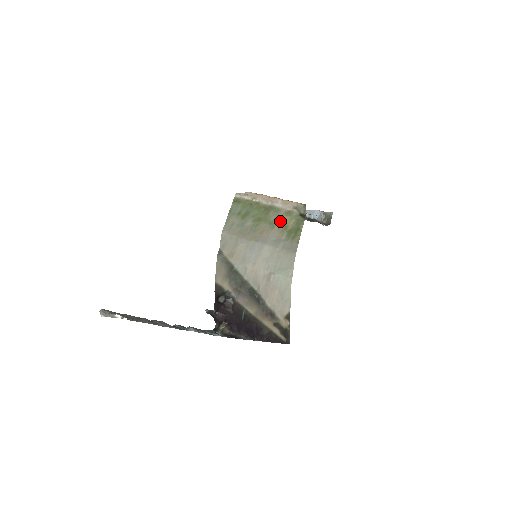
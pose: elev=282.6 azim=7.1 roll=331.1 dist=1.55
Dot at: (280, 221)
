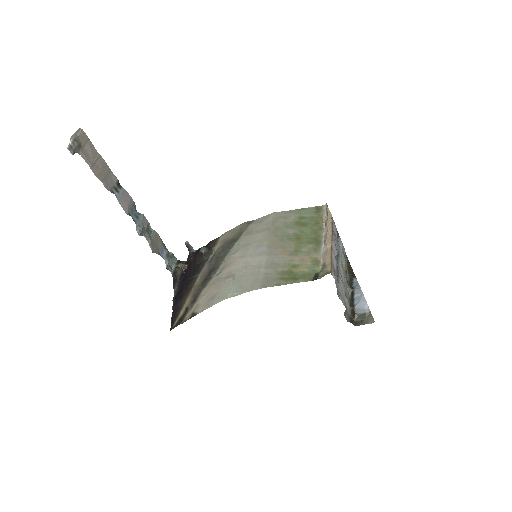
Dot at: (302, 258)
